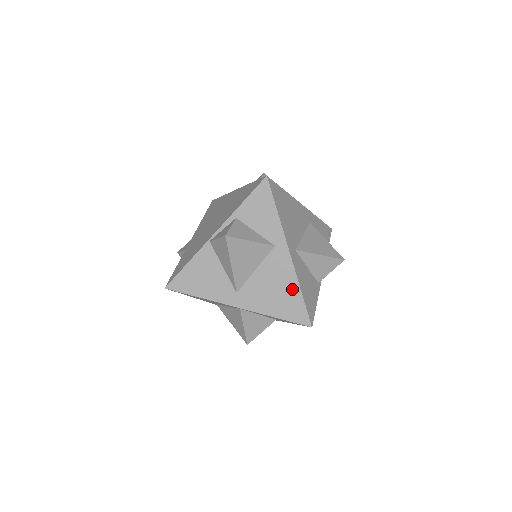
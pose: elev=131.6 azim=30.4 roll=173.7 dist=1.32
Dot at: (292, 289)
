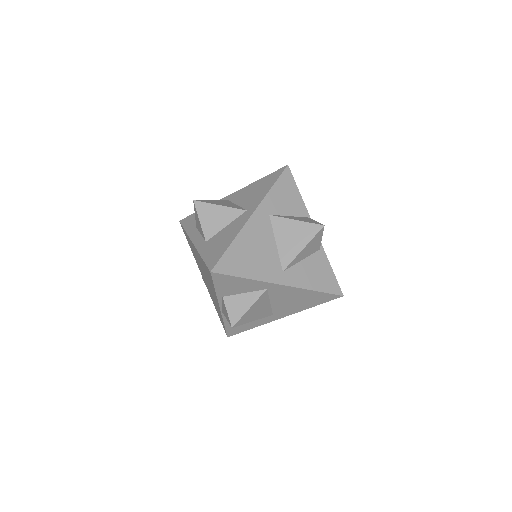
Dot at: (307, 294)
